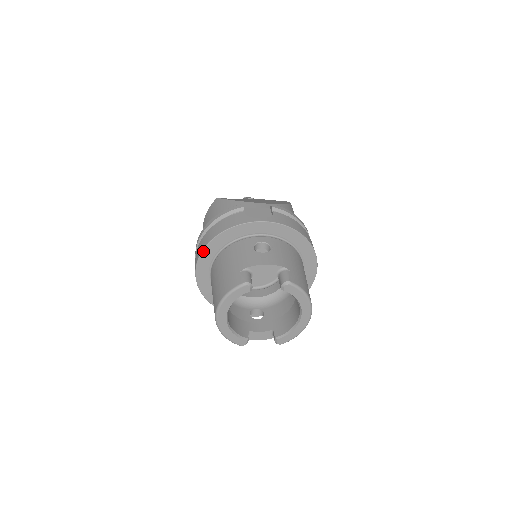
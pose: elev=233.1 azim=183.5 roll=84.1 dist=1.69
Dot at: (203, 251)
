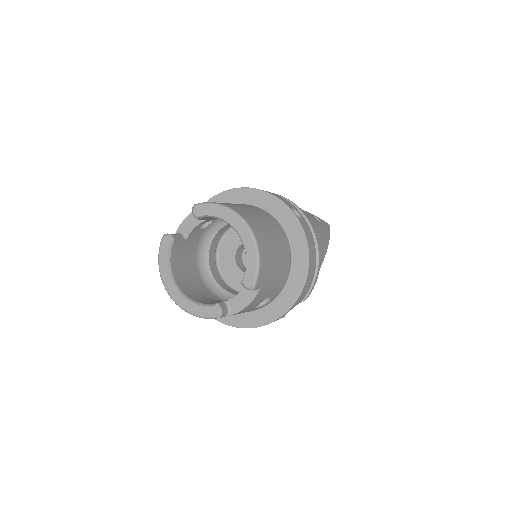
Dot at: occluded
